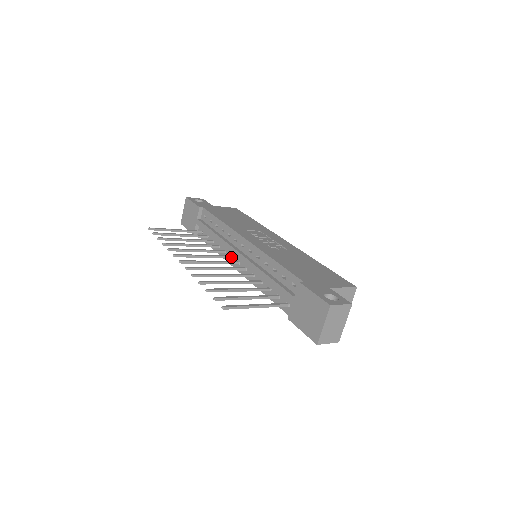
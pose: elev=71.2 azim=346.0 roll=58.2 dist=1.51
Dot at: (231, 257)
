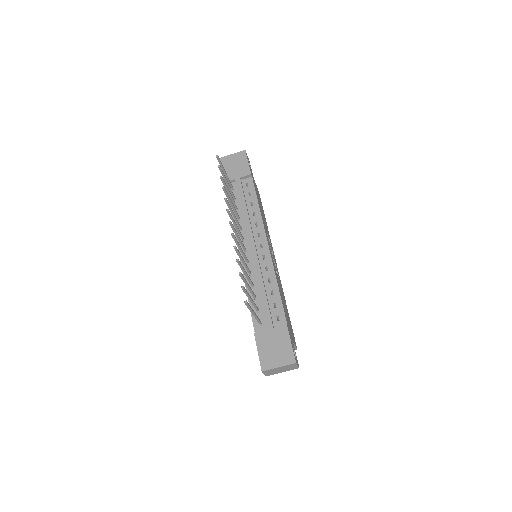
Dot at: (243, 240)
